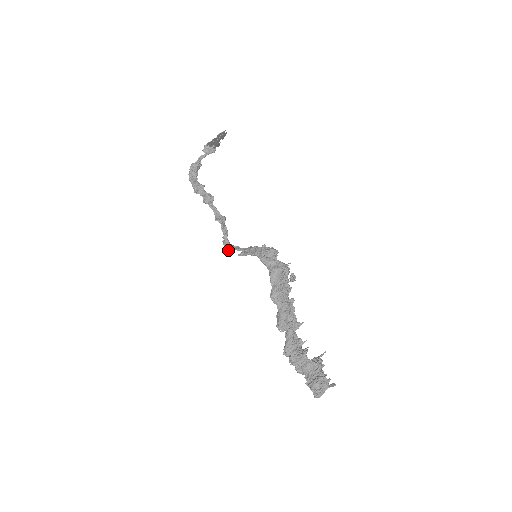
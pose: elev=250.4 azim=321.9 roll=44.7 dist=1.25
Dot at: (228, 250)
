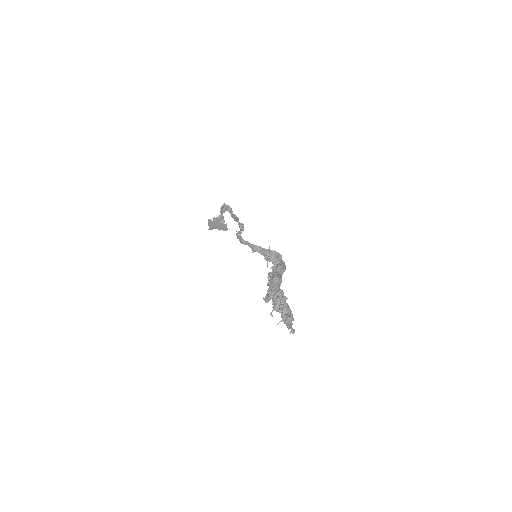
Dot at: (240, 236)
